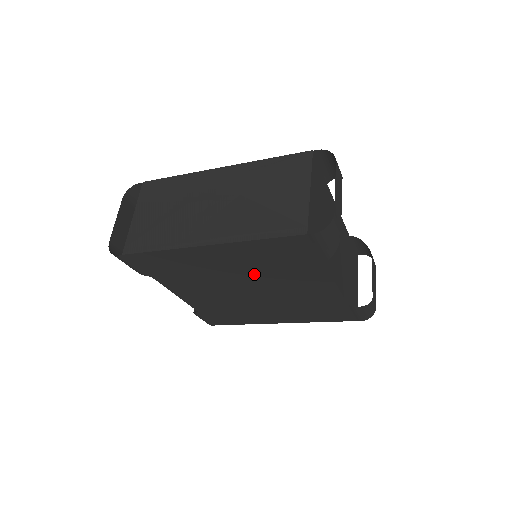
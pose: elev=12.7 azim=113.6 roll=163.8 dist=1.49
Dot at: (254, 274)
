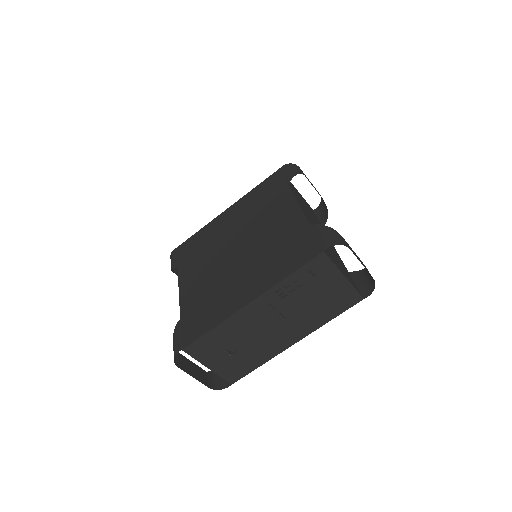
Dot at: (244, 224)
